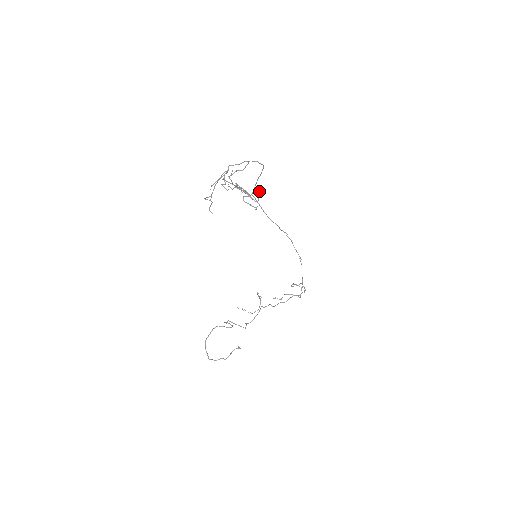
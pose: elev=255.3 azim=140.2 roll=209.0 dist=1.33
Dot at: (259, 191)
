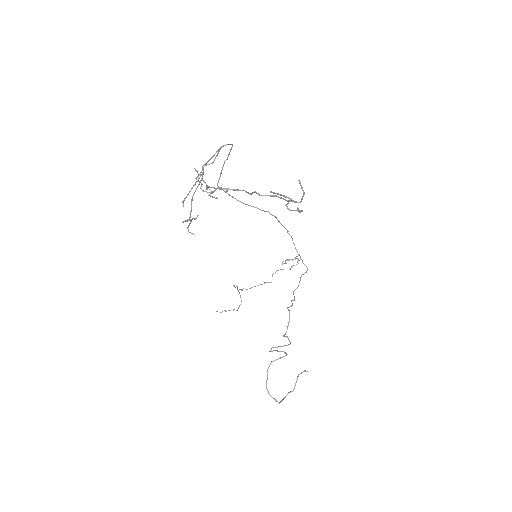
Dot at: (301, 188)
